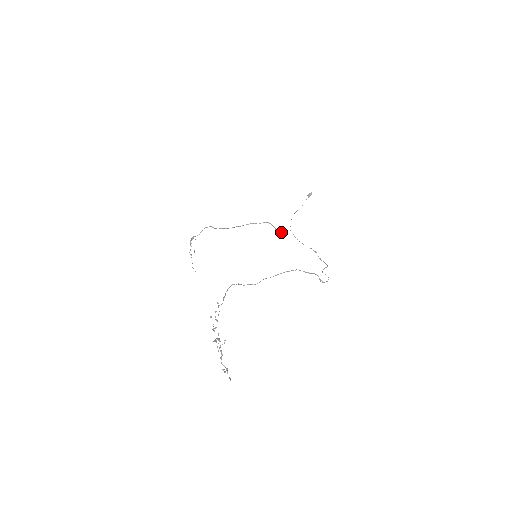
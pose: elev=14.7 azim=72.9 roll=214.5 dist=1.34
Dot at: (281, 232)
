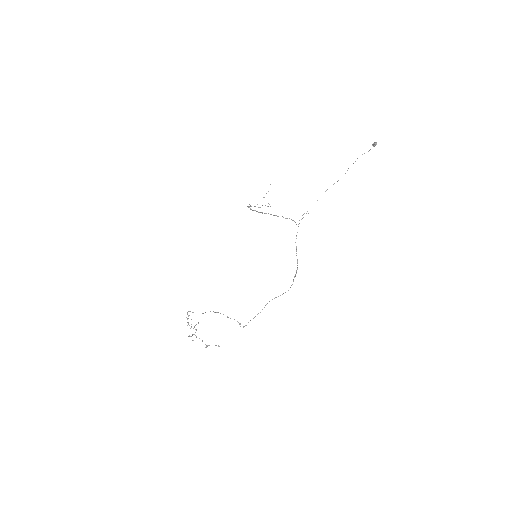
Dot at: occluded
